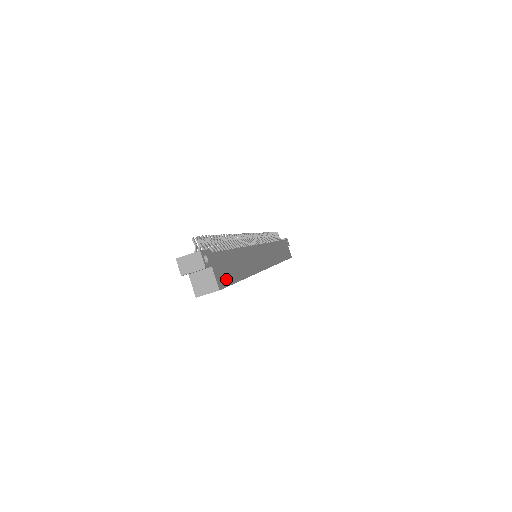
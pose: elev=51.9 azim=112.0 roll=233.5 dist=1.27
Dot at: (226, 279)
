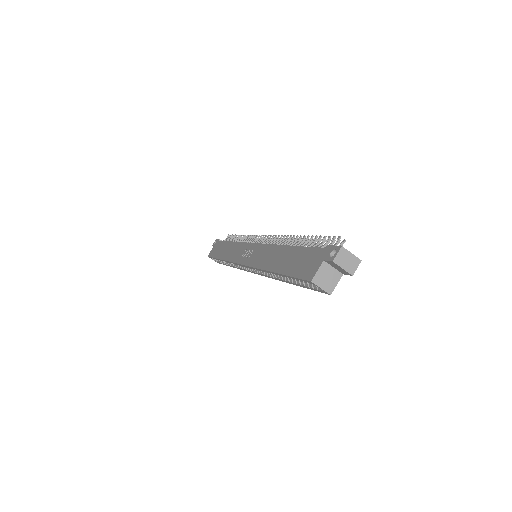
Dot at: occluded
